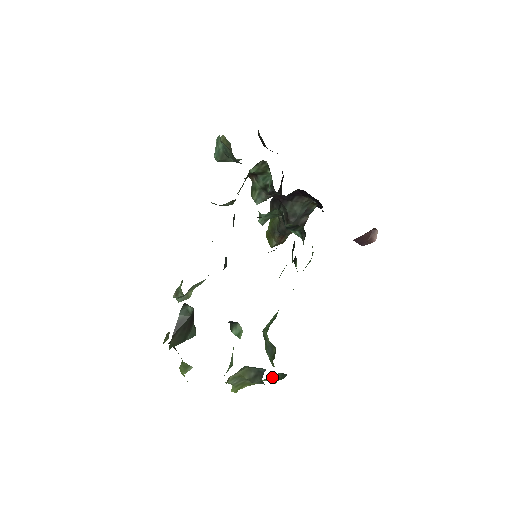
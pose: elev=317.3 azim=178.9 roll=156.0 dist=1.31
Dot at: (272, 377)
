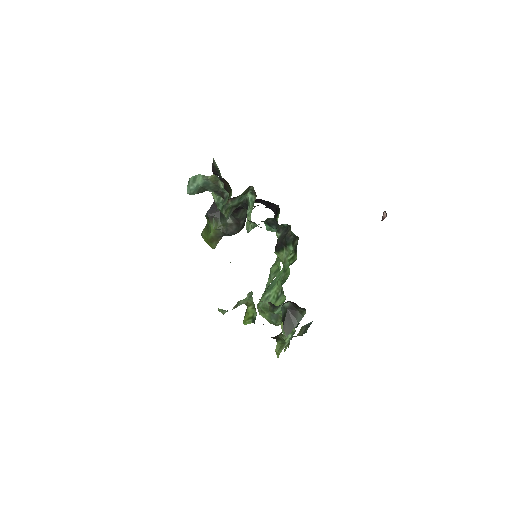
Dot at: occluded
